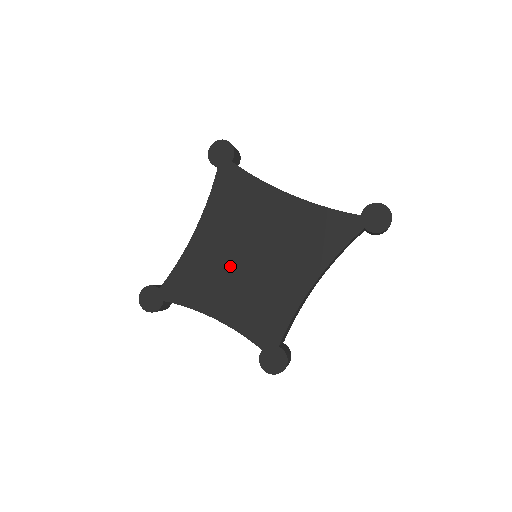
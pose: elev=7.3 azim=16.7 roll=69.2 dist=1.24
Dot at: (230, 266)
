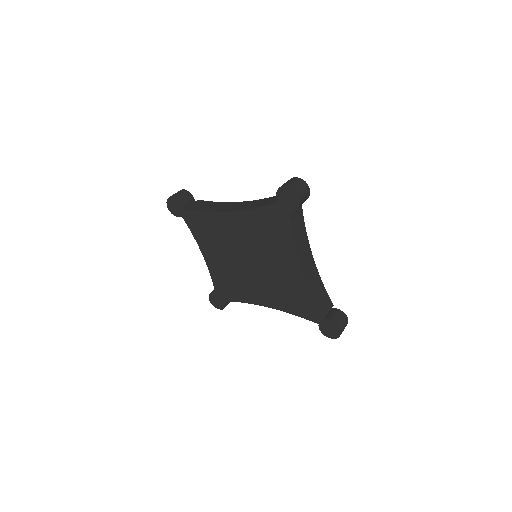
Dot at: (233, 250)
